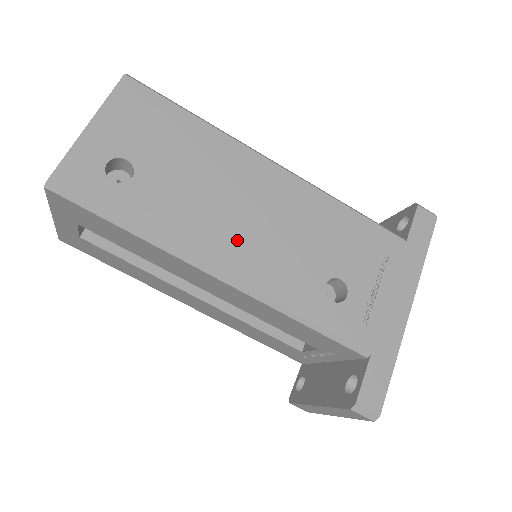
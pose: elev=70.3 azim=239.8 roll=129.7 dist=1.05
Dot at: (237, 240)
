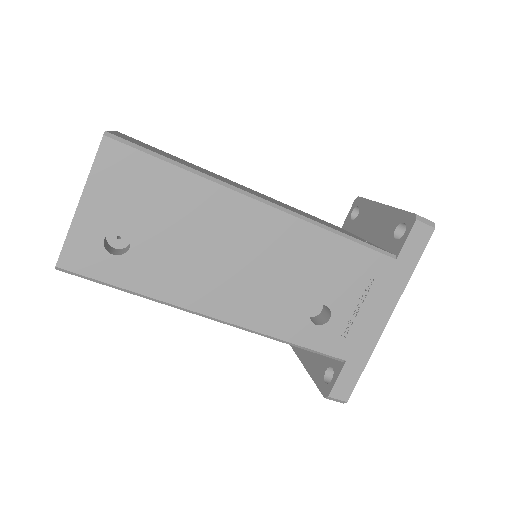
Dot at: (230, 287)
